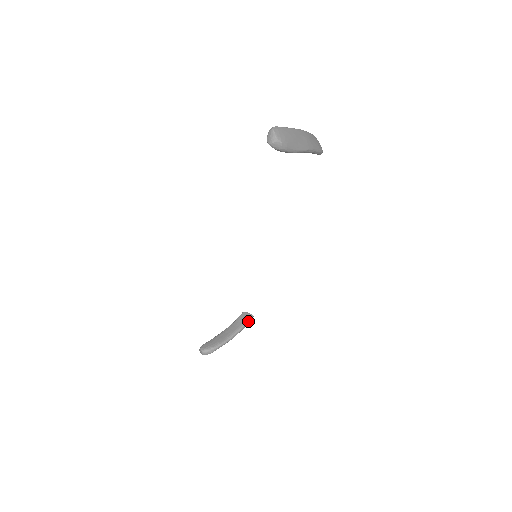
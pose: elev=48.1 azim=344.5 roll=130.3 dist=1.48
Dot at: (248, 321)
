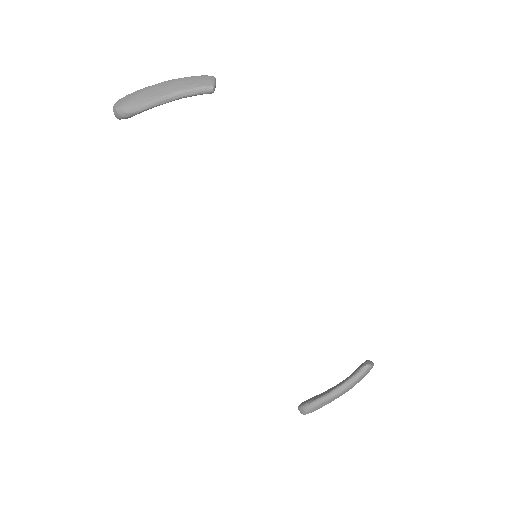
Dot at: (358, 372)
